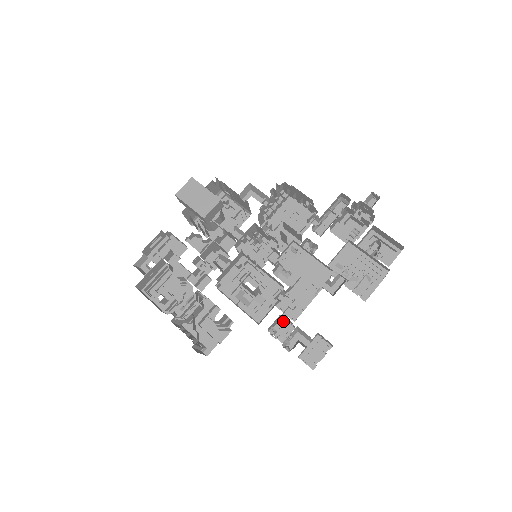
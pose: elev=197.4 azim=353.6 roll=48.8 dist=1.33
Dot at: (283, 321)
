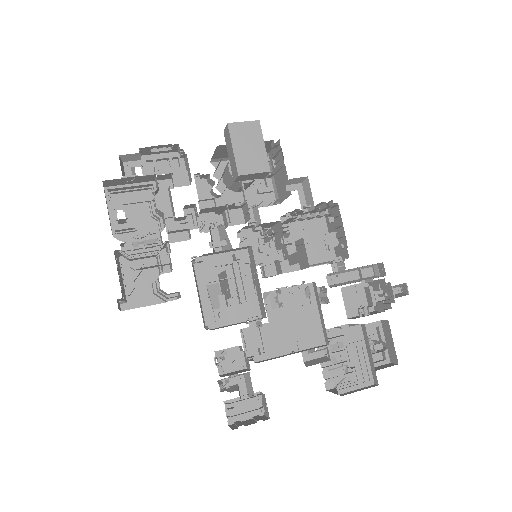
Dot at: (240, 356)
